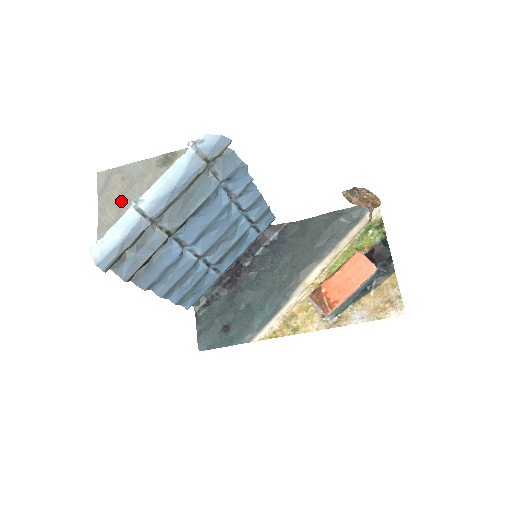
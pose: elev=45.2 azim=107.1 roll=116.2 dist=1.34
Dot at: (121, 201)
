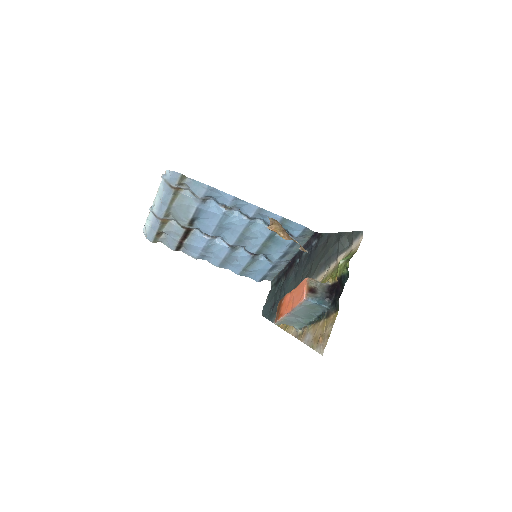
Dot at: occluded
